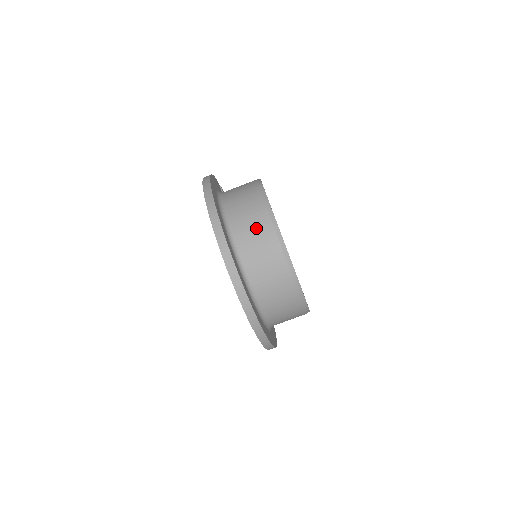
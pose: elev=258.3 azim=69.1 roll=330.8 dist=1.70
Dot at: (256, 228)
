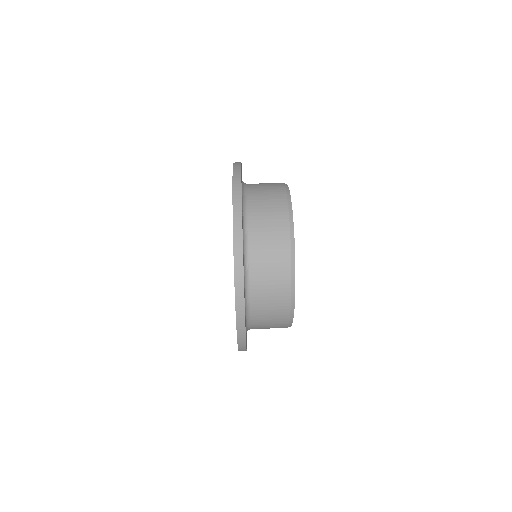
Dot at: (272, 223)
